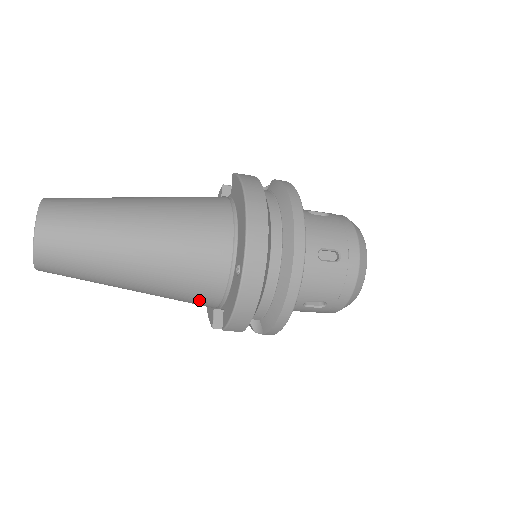
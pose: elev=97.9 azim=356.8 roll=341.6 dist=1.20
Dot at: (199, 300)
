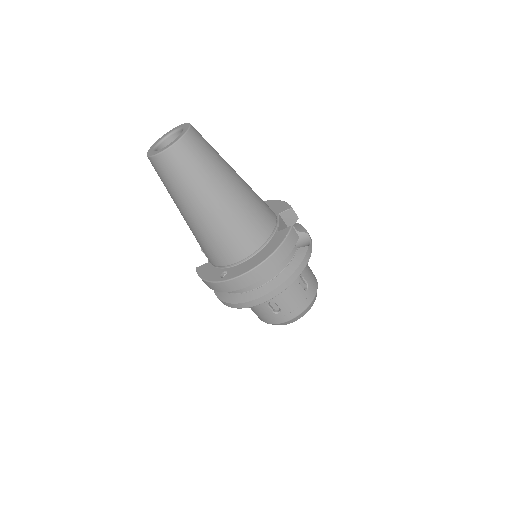
Dot at: occluded
